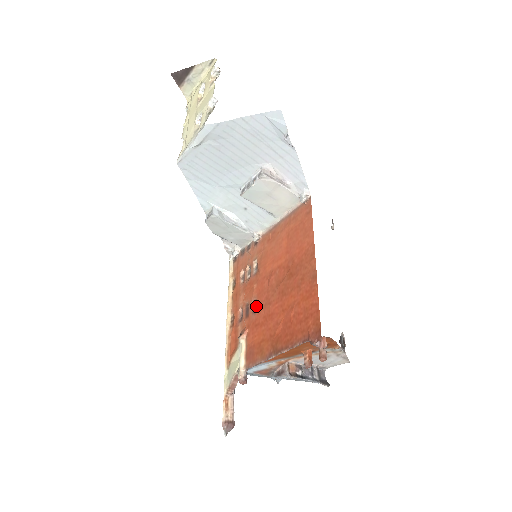
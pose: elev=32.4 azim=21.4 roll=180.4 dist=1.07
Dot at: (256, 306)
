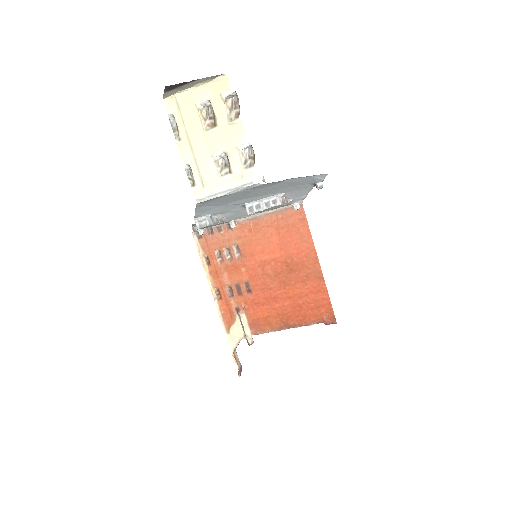
Dot at: (251, 288)
